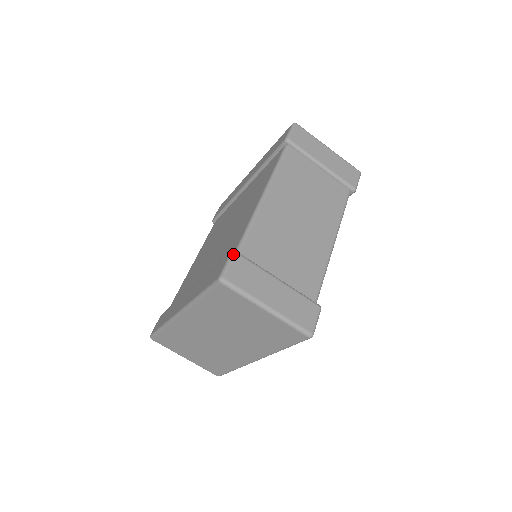
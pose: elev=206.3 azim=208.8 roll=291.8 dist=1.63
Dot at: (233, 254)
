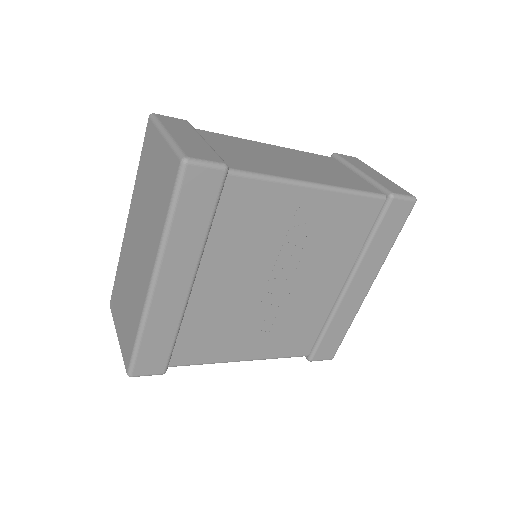
Dot at: (183, 120)
